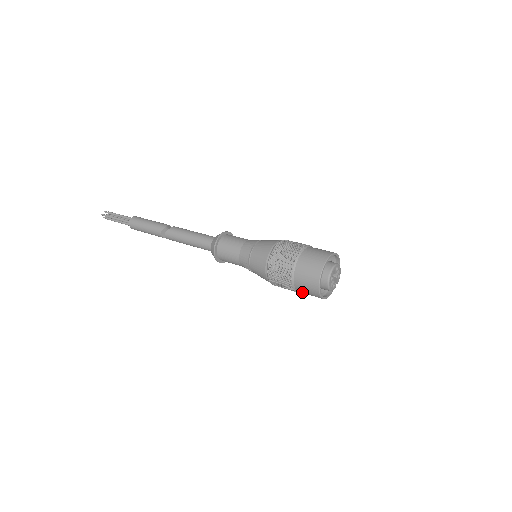
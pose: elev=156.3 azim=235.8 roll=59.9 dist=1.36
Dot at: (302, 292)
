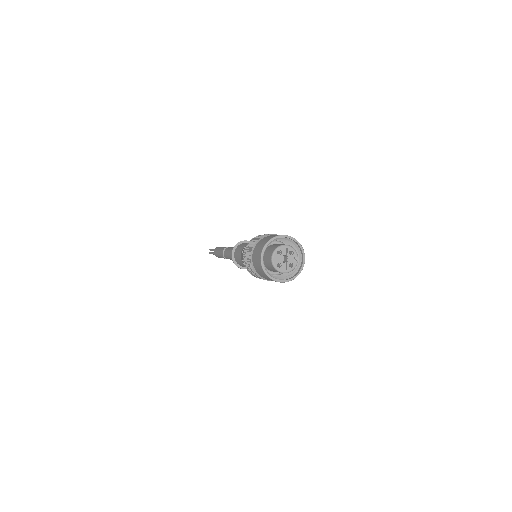
Dot at: occluded
